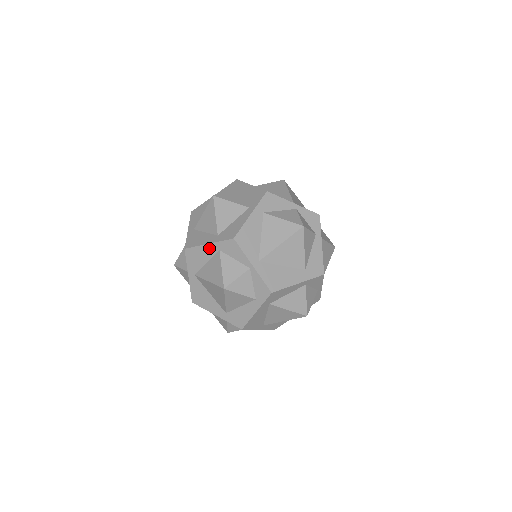
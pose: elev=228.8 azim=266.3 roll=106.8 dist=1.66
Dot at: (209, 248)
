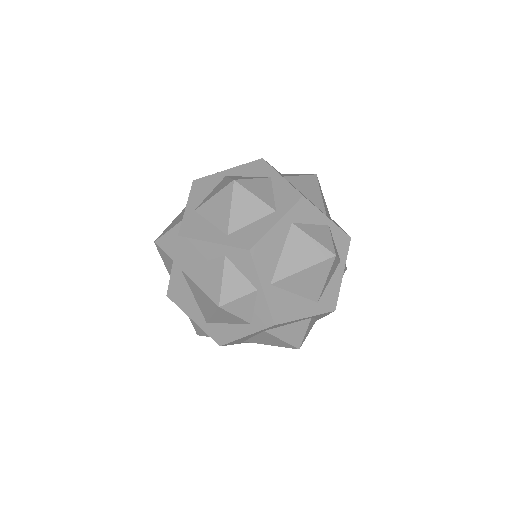
Dot at: (212, 248)
